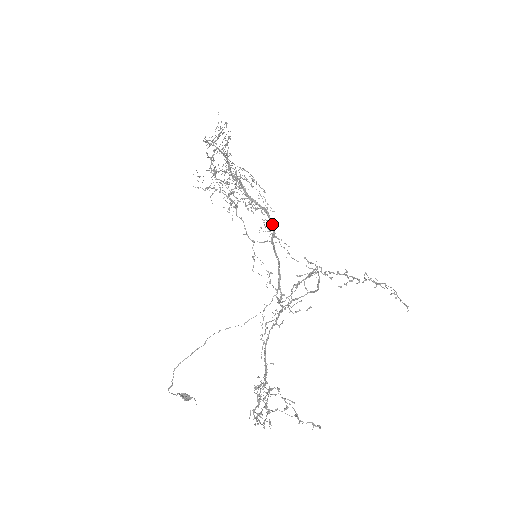
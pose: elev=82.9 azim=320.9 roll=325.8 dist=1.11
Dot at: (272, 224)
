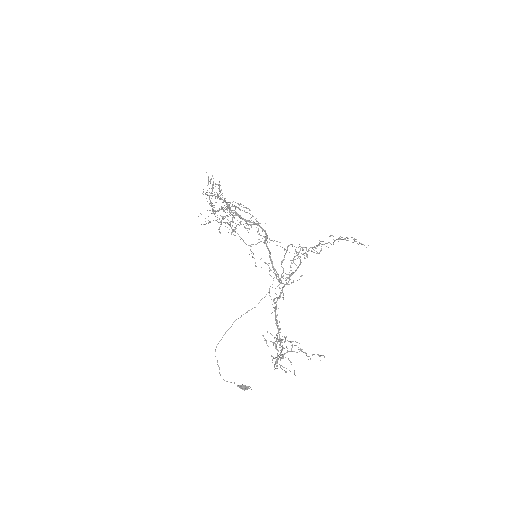
Dot at: occluded
